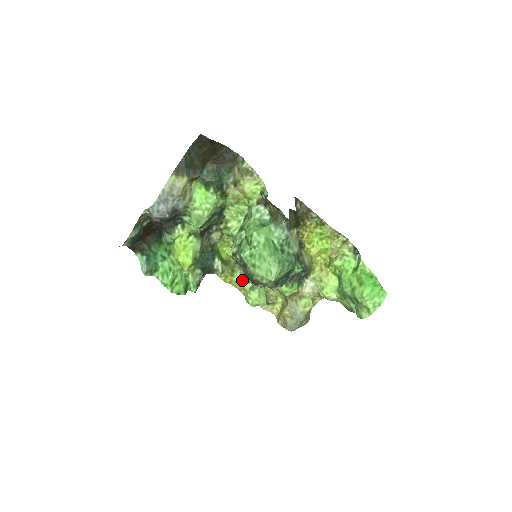
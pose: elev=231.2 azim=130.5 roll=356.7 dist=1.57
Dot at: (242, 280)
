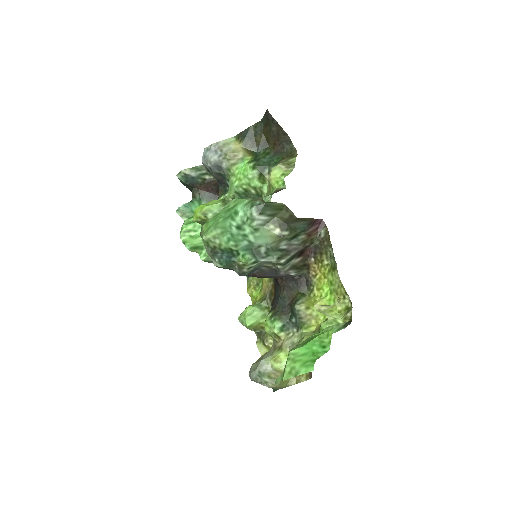
Dot at: (258, 298)
